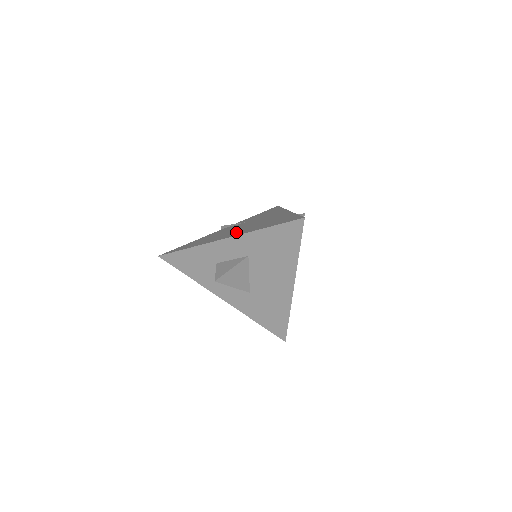
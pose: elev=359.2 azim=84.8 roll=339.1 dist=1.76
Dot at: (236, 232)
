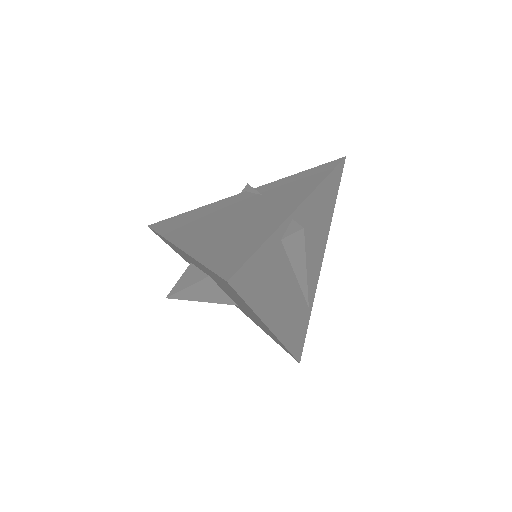
Dot at: (203, 234)
